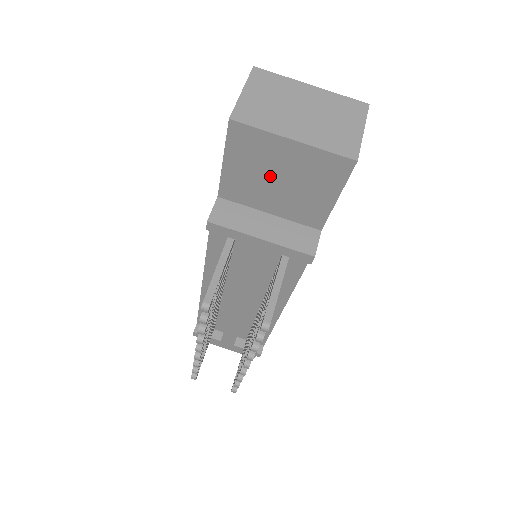
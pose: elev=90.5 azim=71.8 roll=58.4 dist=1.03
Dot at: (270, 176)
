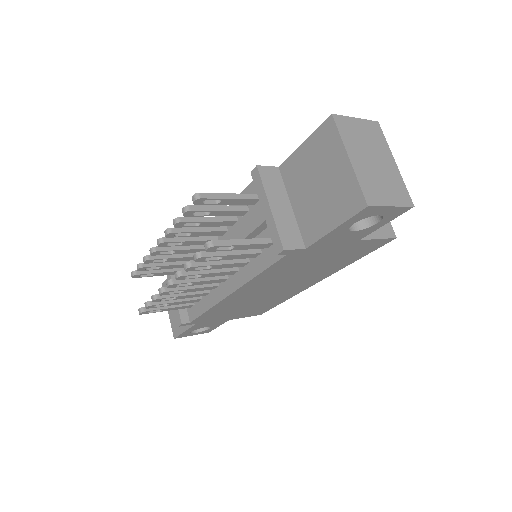
Dot at: (316, 176)
